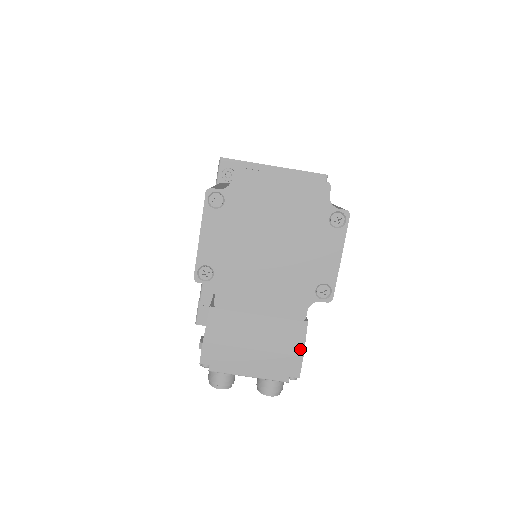
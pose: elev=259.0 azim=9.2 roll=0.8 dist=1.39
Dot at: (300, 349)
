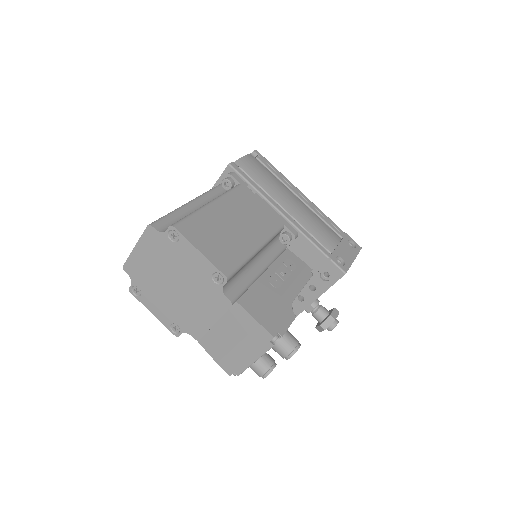
Dot at: (253, 321)
